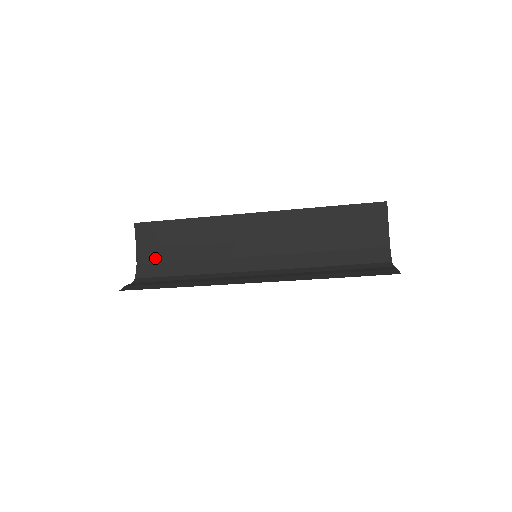
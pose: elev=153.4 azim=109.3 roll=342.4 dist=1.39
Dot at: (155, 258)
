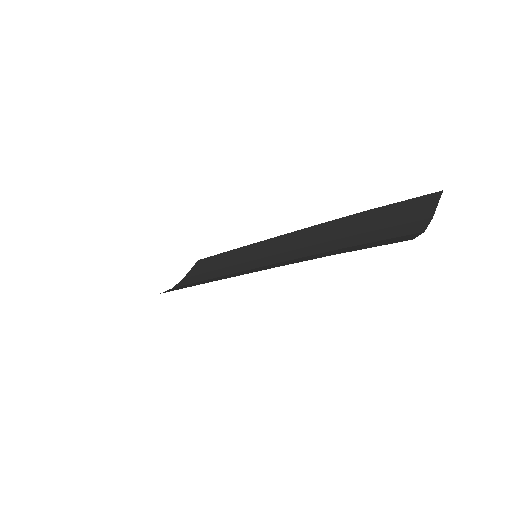
Dot at: (188, 282)
